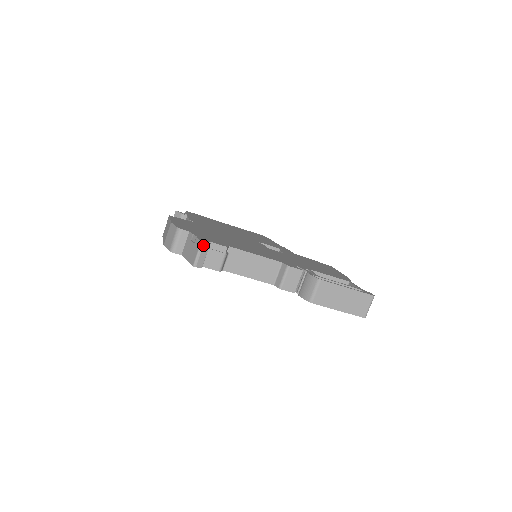
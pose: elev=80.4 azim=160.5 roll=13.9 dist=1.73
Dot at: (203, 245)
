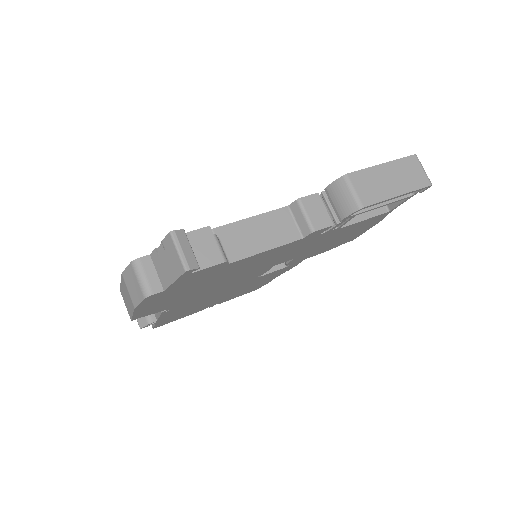
Dot at: (176, 235)
